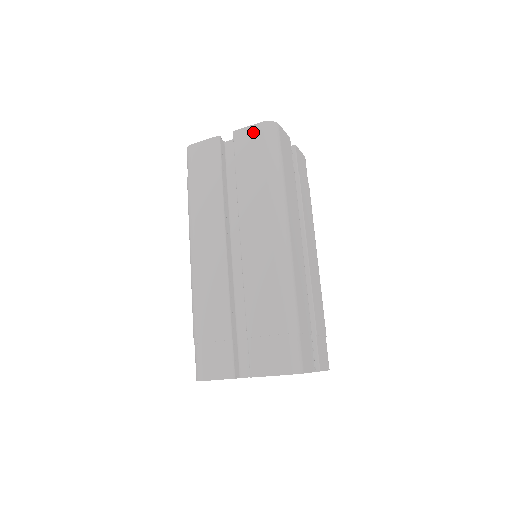
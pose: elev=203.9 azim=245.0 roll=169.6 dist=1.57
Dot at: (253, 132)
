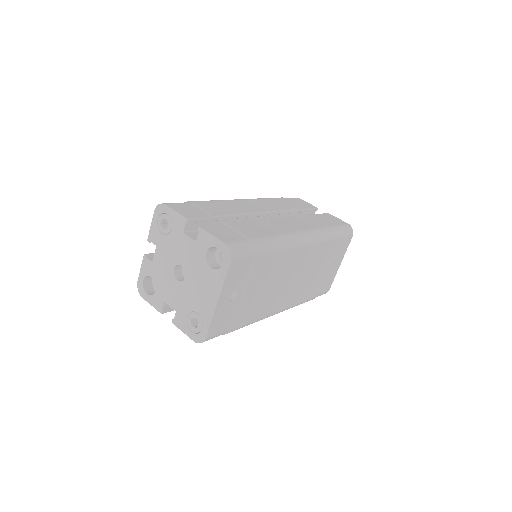
Dot at: occluded
